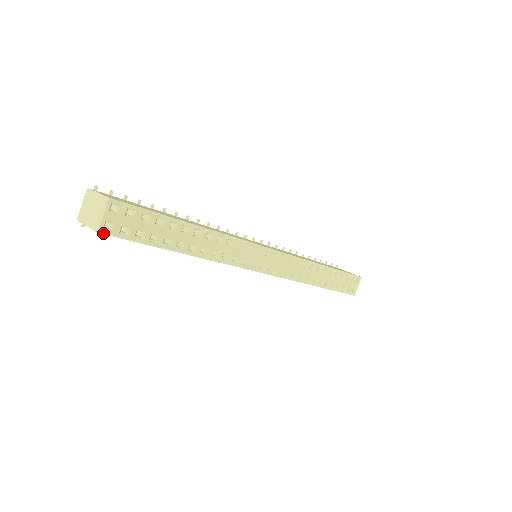
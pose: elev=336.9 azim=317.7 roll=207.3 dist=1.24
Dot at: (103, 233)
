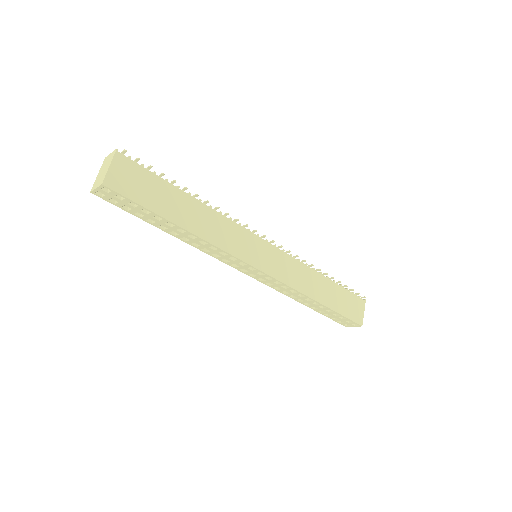
Dot at: (95, 194)
